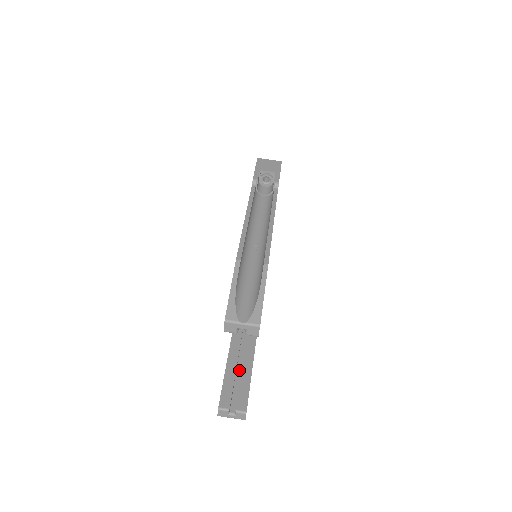
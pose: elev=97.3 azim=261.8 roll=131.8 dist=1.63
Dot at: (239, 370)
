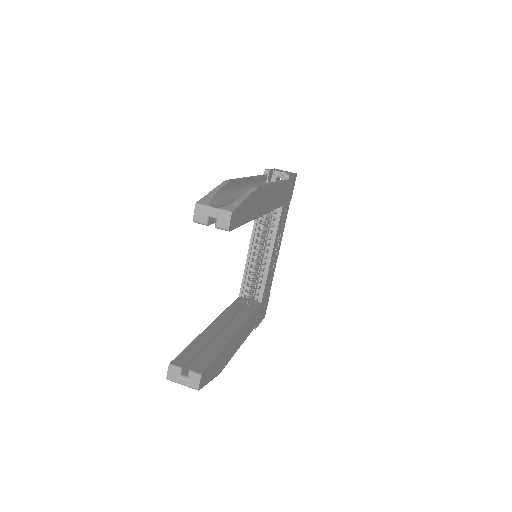
Dot at: occluded
